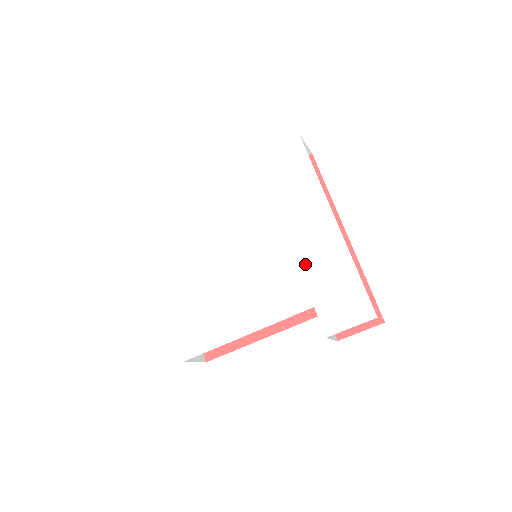
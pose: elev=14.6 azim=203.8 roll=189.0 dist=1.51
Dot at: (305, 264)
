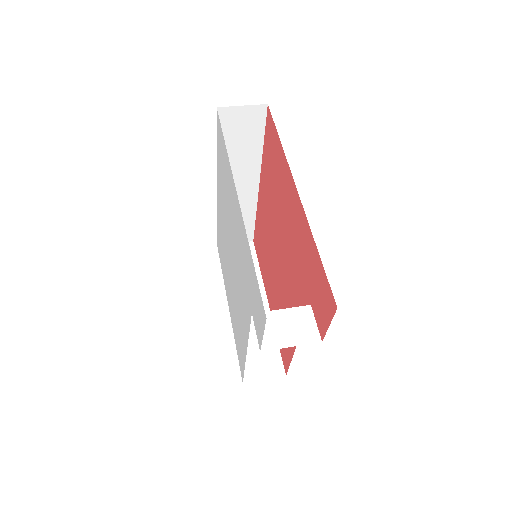
Dot at: (242, 261)
